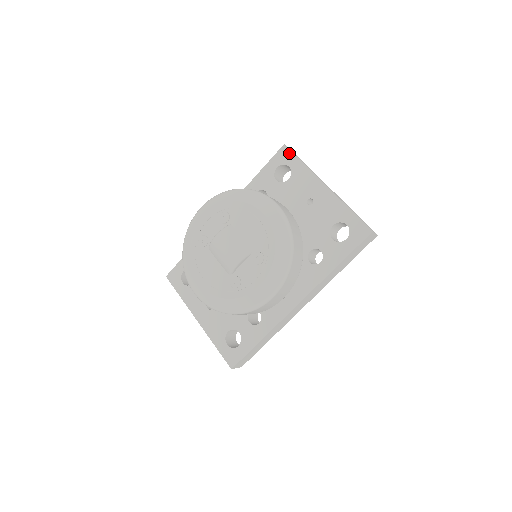
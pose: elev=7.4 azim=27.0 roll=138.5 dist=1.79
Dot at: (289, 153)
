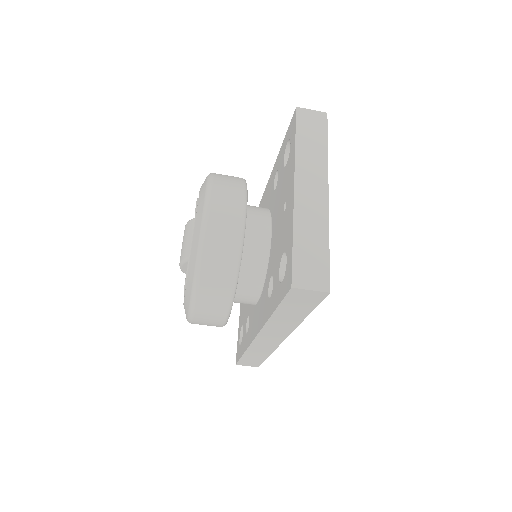
Dot at: (294, 123)
